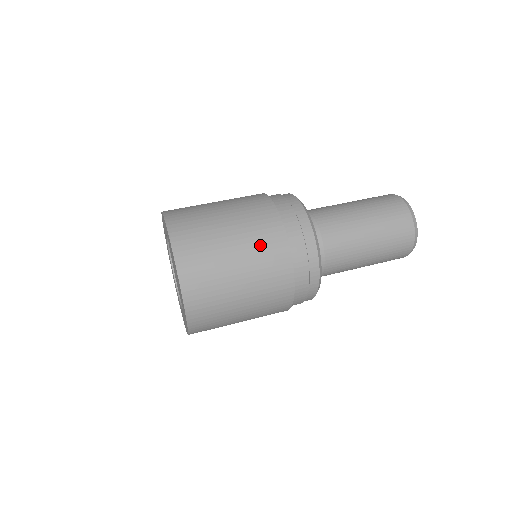
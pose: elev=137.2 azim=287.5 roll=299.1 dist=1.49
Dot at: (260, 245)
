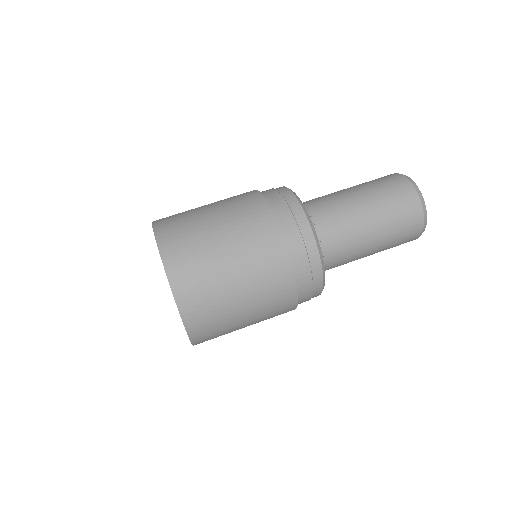
Dot at: (270, 306)
